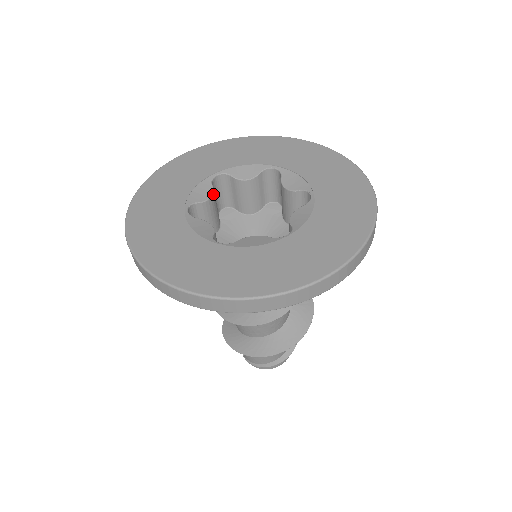
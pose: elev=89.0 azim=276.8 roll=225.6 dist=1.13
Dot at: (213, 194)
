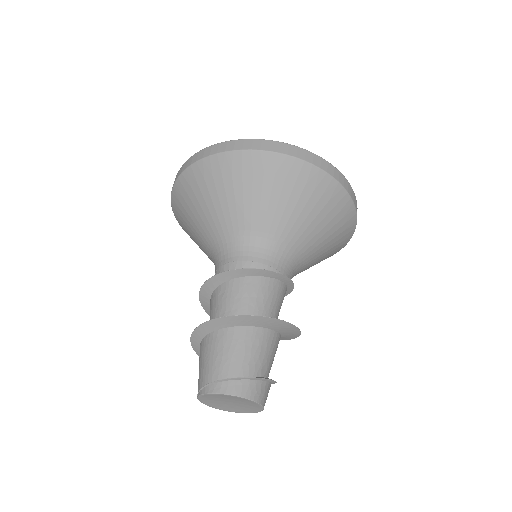
Dot at: occluded
